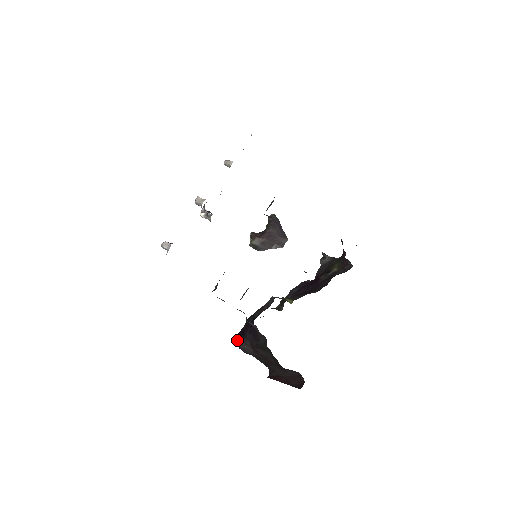
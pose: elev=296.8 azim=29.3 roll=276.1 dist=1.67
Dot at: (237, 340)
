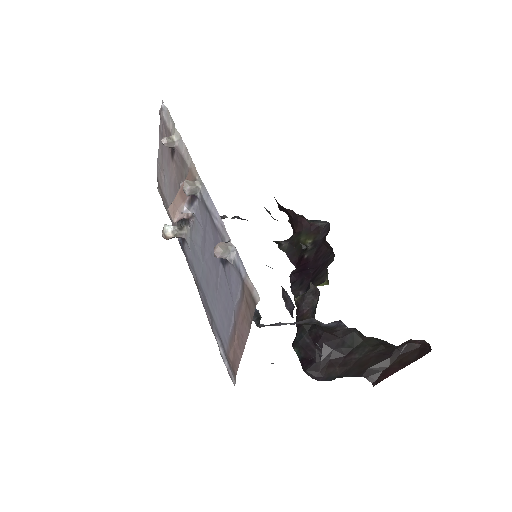
Dot at: (311, 373)
